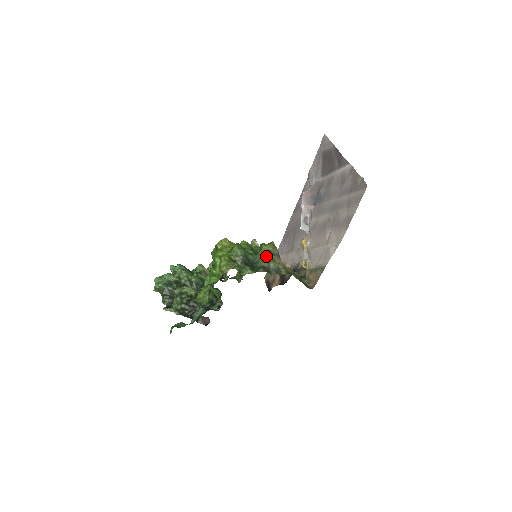
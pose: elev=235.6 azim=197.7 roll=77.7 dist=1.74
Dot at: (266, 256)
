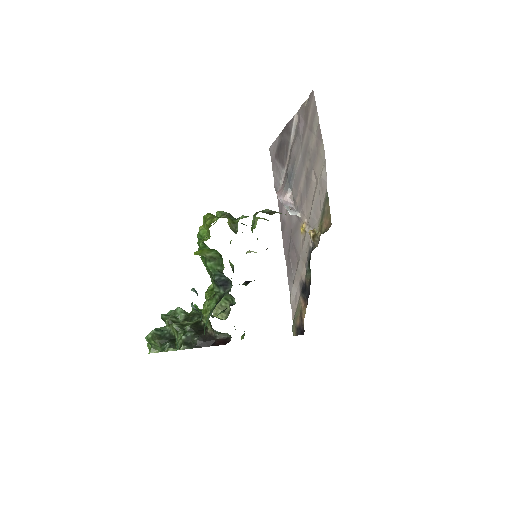
Dot at: occluded
